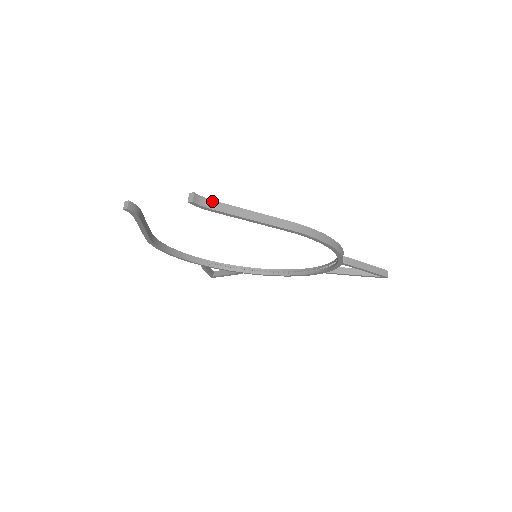
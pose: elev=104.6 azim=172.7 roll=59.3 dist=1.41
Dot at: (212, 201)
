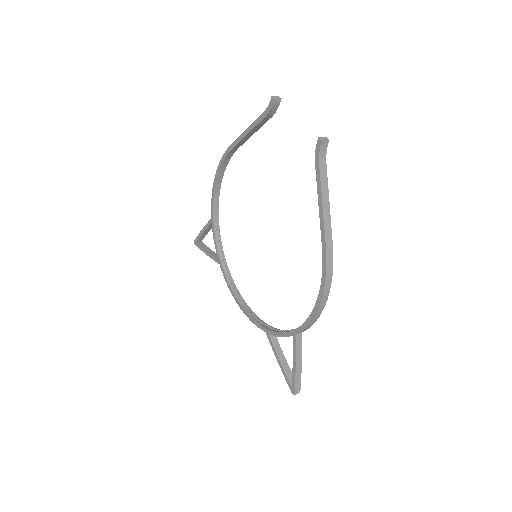
Dot at: (325, 162)
